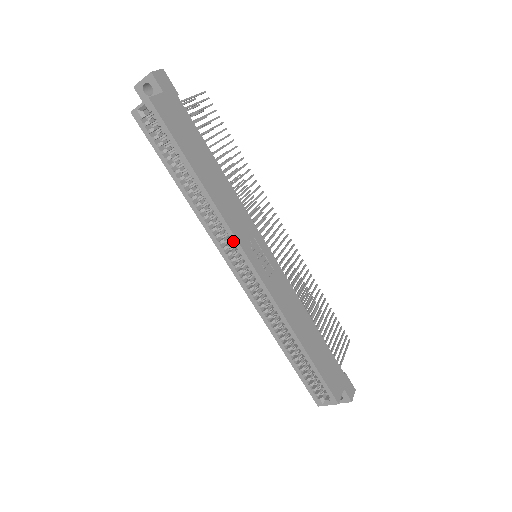
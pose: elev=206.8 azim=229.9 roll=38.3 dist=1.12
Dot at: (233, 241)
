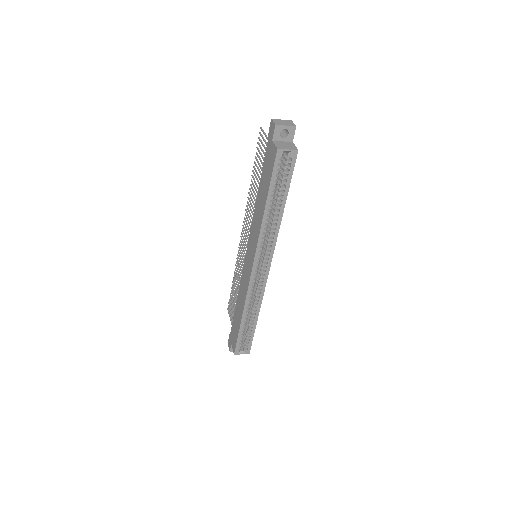
Dot at: (271, 251)
